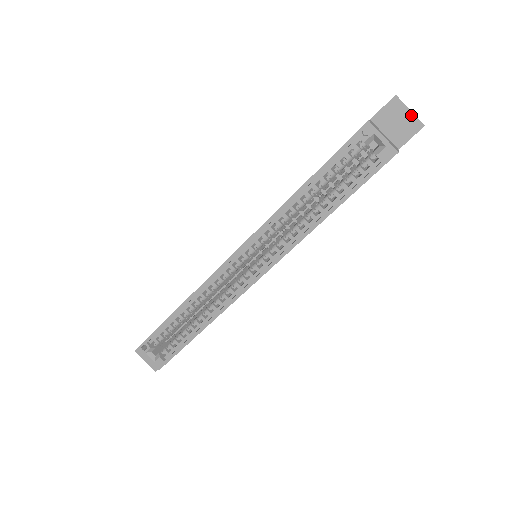
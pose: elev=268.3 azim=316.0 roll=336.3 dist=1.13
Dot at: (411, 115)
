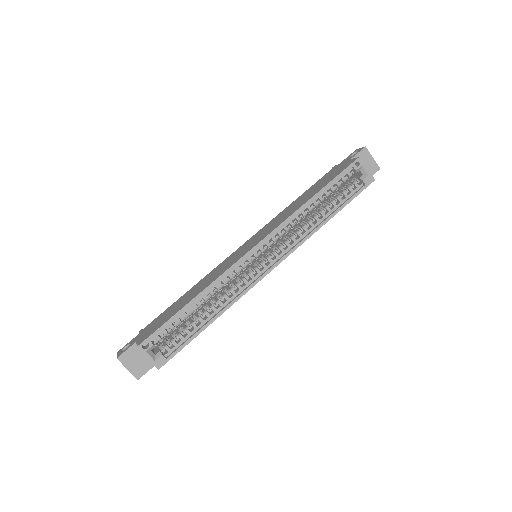
Dot at: (373, 161)
